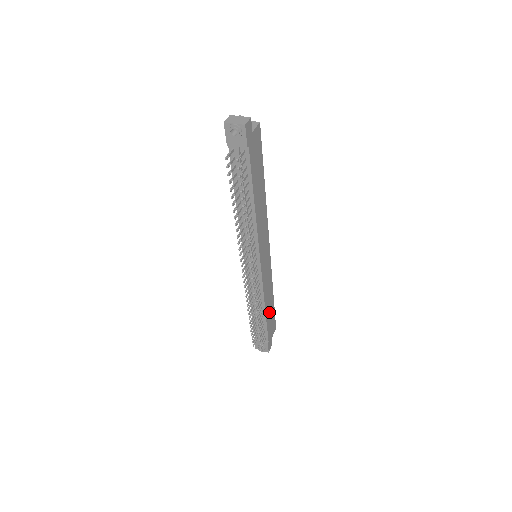
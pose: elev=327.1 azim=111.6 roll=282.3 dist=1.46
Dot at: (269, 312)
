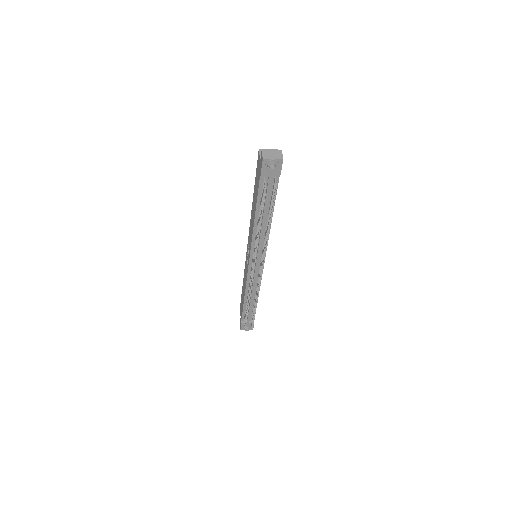
Dot at: occluded
